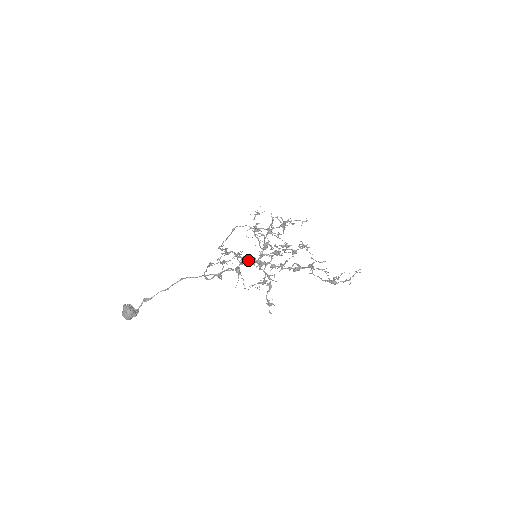
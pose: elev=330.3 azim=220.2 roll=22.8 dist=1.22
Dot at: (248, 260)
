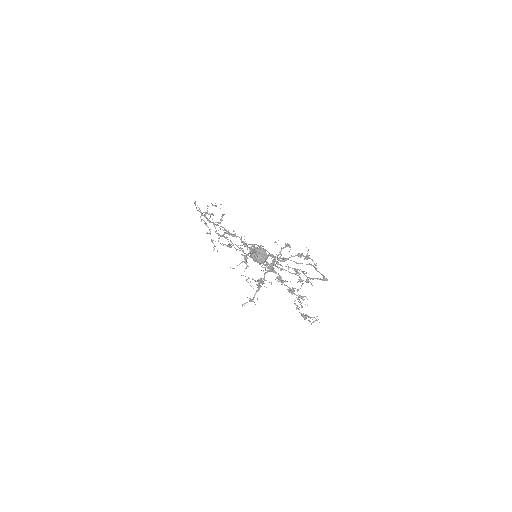
Dot at: occluded
